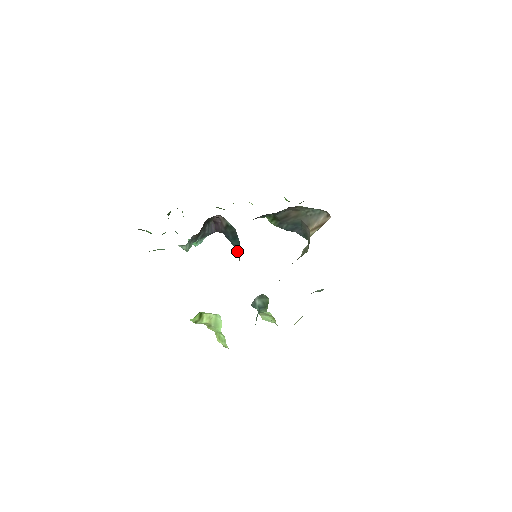
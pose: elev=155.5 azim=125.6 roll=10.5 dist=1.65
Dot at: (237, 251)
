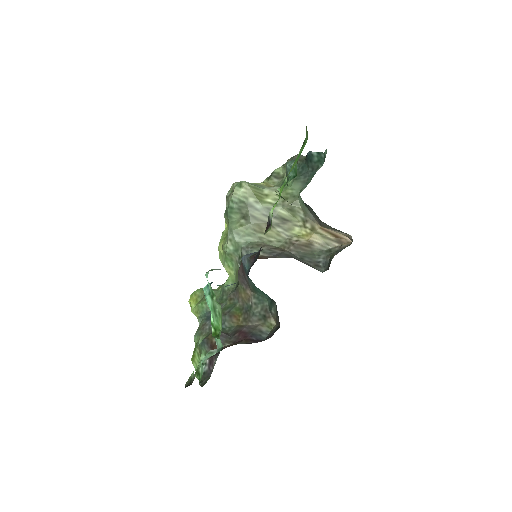
Dot at: (255, 290)
